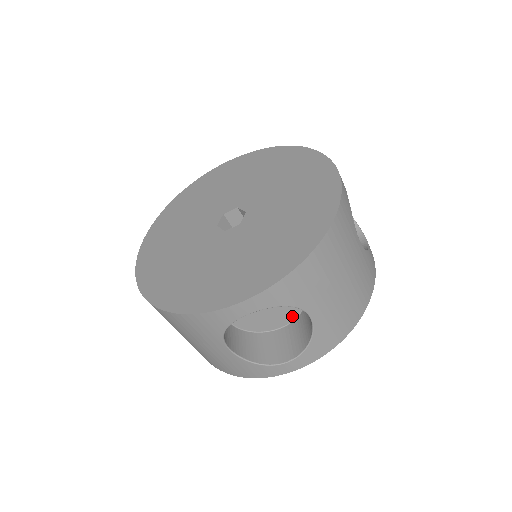
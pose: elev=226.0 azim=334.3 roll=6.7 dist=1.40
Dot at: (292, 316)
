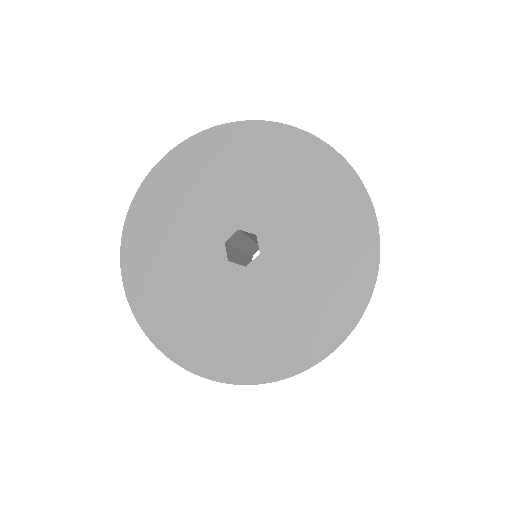
Dot at: occluded
